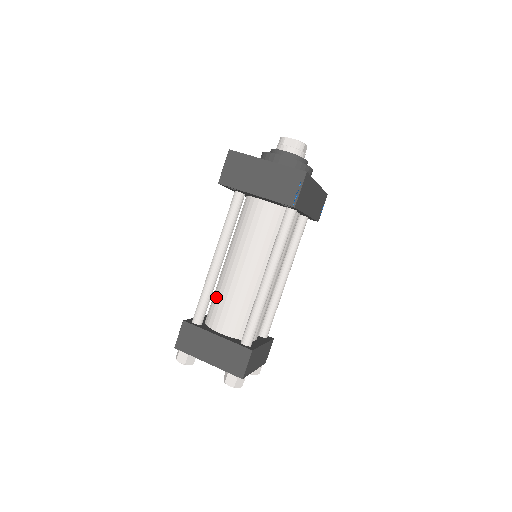
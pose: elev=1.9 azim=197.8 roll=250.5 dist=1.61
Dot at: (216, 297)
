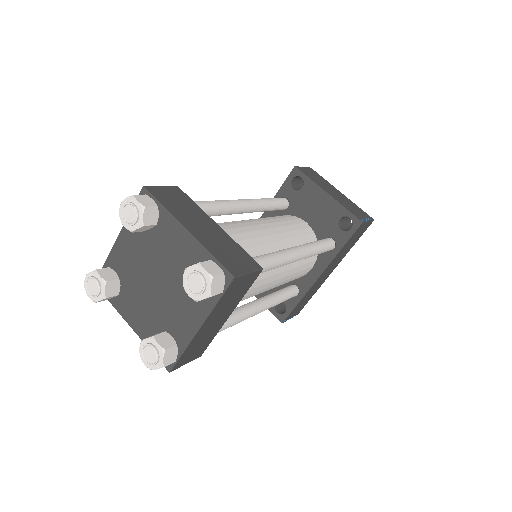
Dot at: occluded
